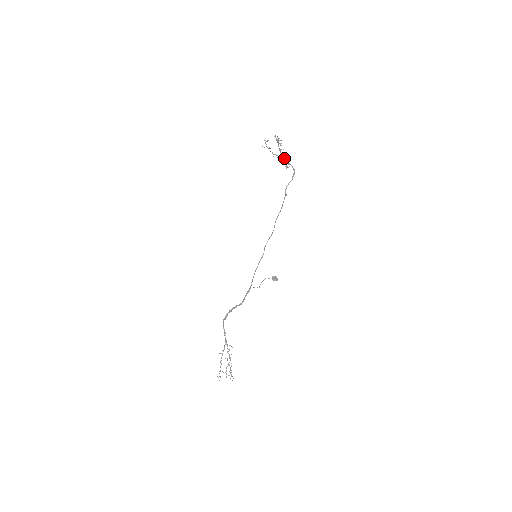
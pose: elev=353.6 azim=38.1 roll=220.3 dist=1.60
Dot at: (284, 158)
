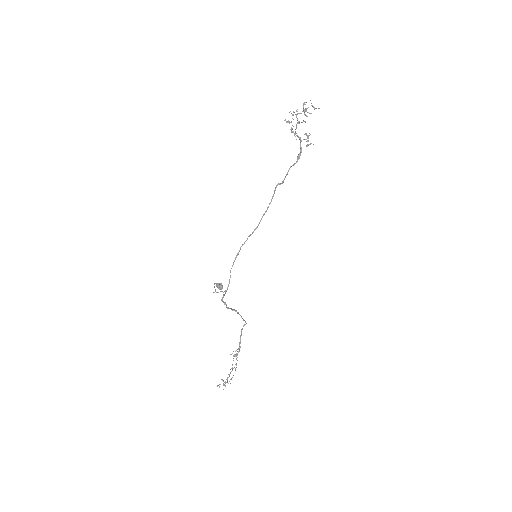
Dot at: (296, 133)
